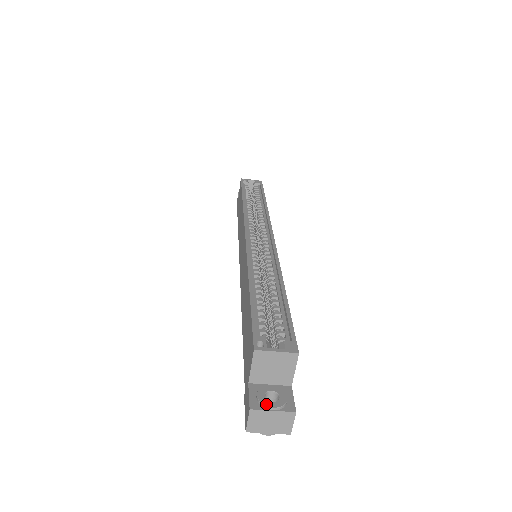
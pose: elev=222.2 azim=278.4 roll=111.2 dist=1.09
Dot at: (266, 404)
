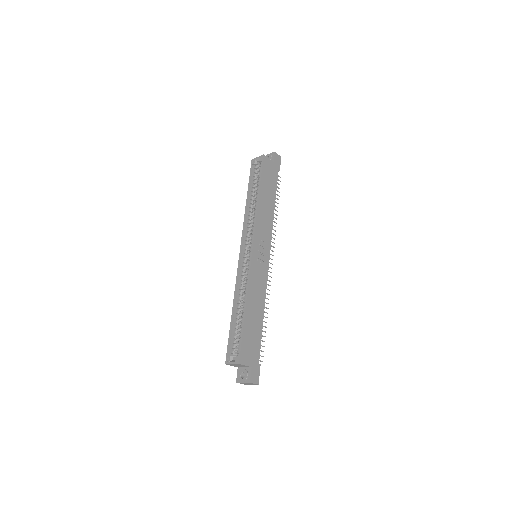
Dot at: (240, 380)
